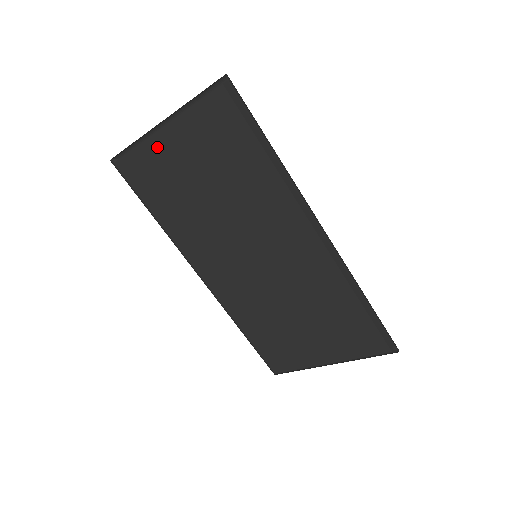
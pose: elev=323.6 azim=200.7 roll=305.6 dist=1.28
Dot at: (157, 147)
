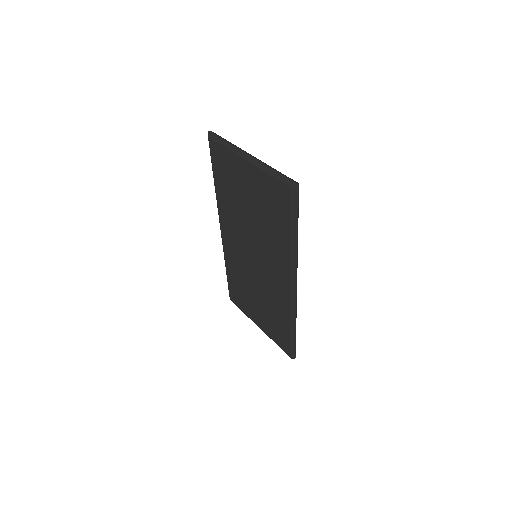
Dot at: (237, 162)
